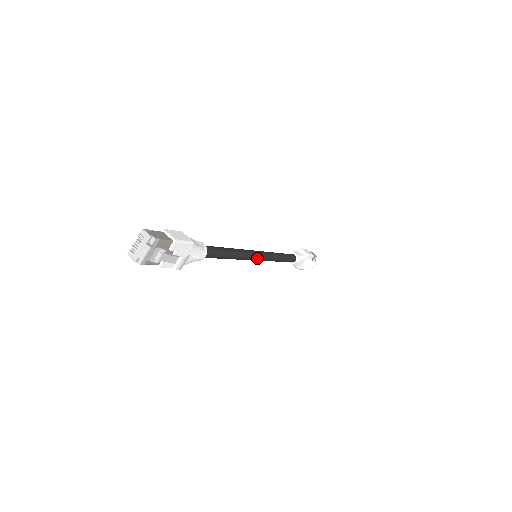
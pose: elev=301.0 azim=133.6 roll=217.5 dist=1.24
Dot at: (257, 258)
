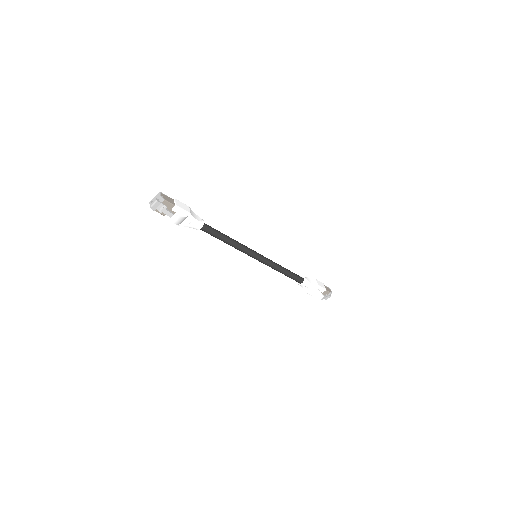
Dot at: (255, 257)
